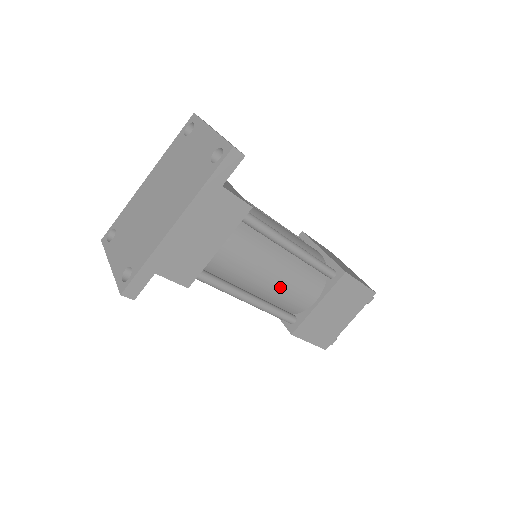
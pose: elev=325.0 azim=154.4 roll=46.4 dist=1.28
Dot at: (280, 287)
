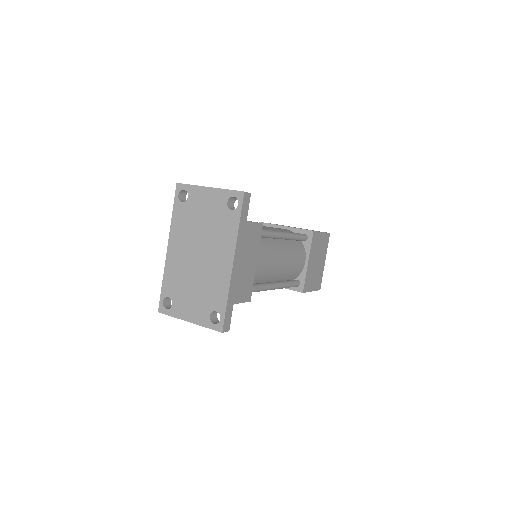
Dot at: (287, 266)
